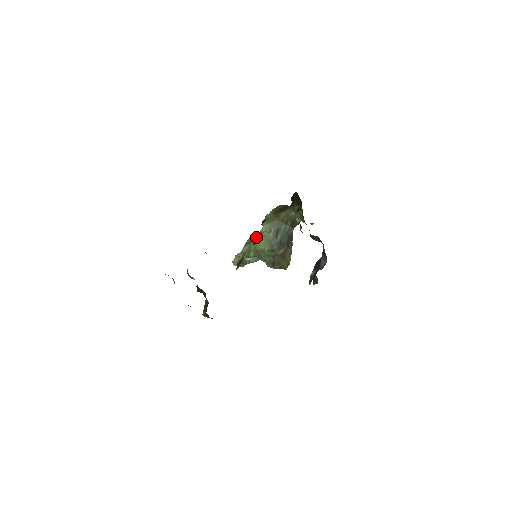
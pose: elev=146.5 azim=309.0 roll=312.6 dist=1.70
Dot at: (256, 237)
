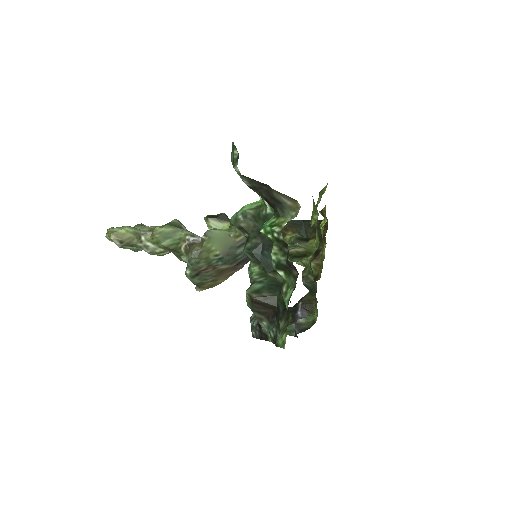
Dot at: (217, 229)
